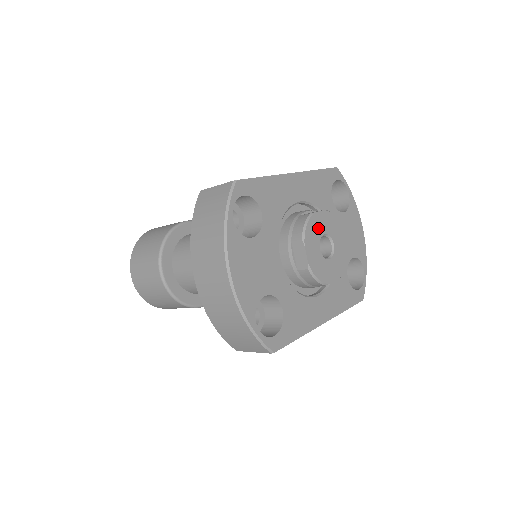
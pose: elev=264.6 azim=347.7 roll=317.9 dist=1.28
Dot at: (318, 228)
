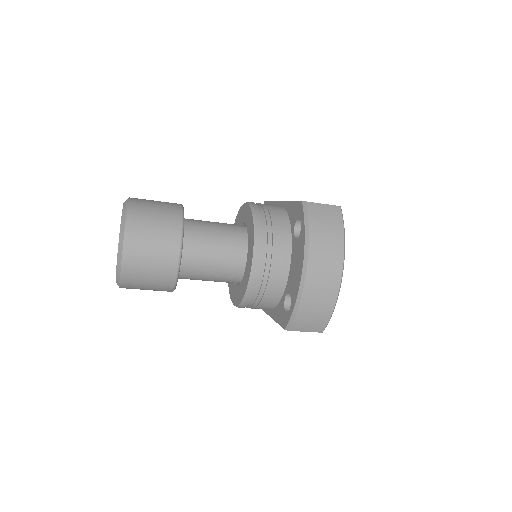
Dot at: occluded
